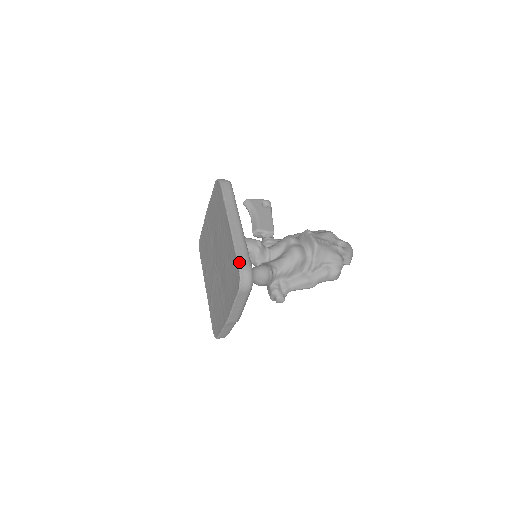
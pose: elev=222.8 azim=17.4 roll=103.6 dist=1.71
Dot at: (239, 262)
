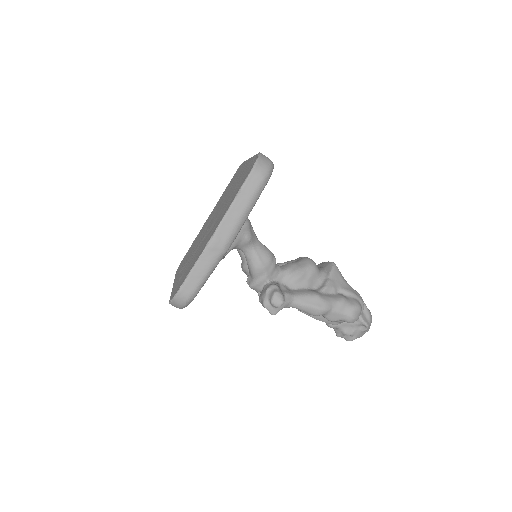
Dot at: occluded
